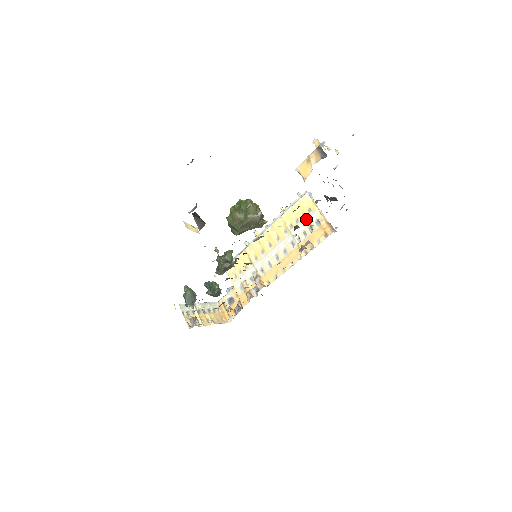
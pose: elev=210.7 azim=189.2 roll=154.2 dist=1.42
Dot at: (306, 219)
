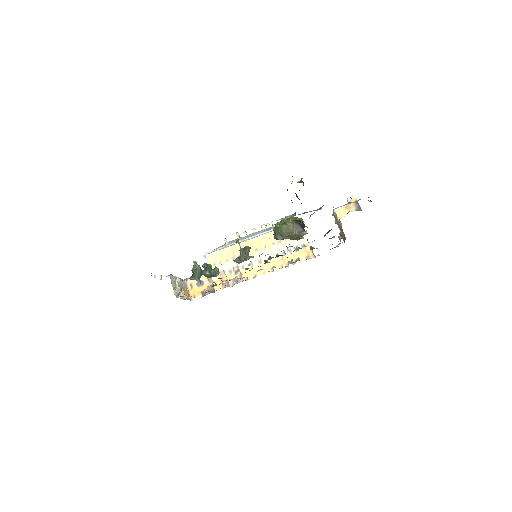
Dot at: (294, 240)
